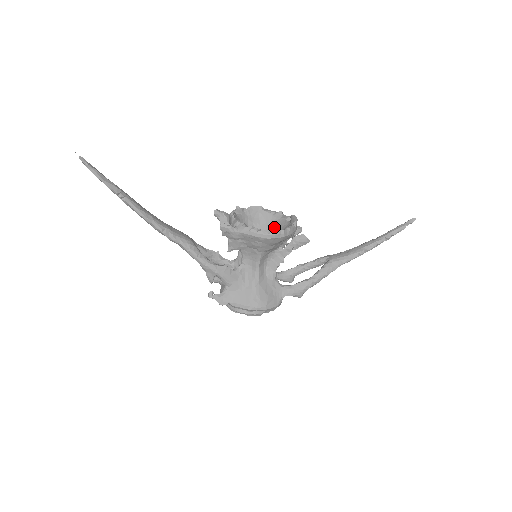
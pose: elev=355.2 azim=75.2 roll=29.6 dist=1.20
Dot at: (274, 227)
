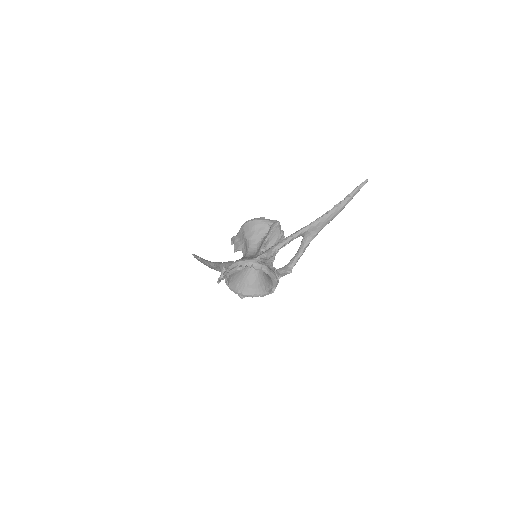
Dot at: occluded
